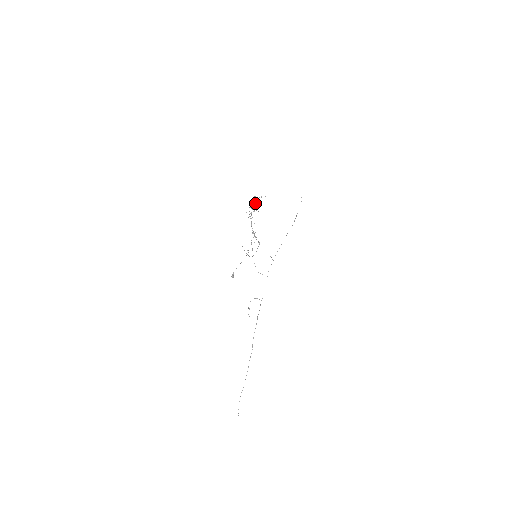
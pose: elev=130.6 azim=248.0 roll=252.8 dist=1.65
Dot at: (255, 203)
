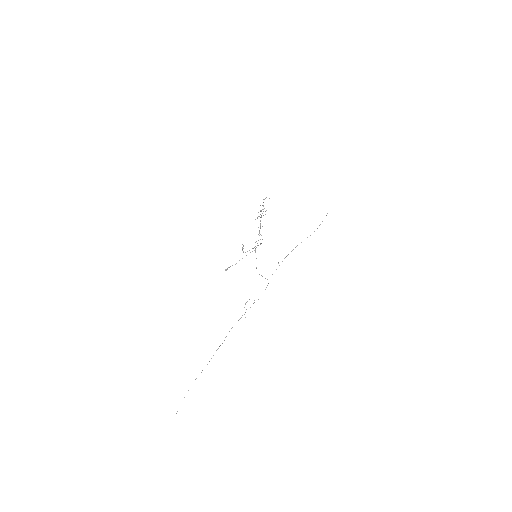
Dot at: occluded
